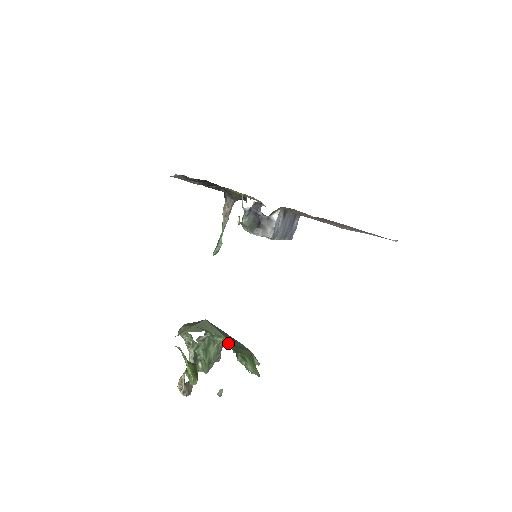
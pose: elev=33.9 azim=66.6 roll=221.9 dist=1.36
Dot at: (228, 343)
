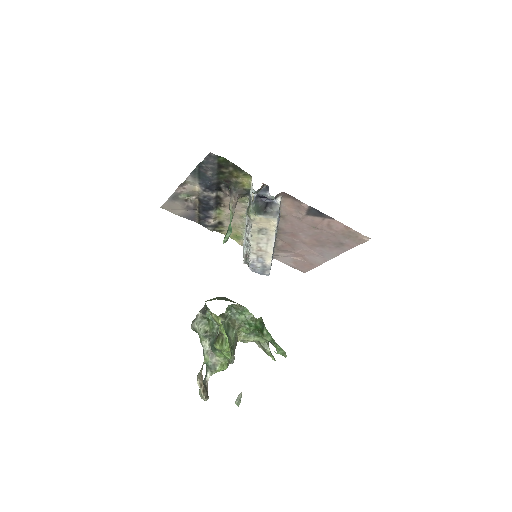
Dot at: (251, 318)
